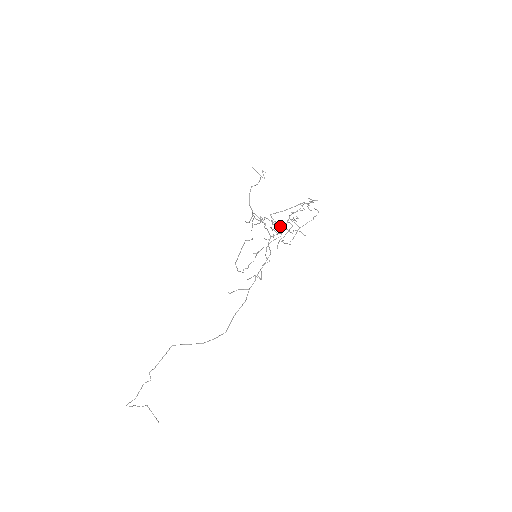
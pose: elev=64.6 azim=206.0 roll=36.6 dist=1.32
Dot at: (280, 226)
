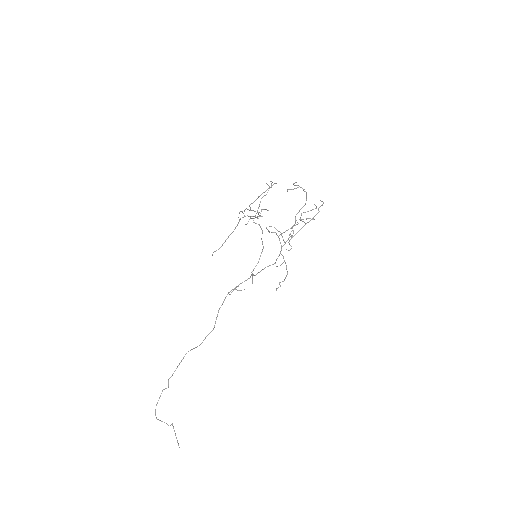
Dot at: (258, 213)
